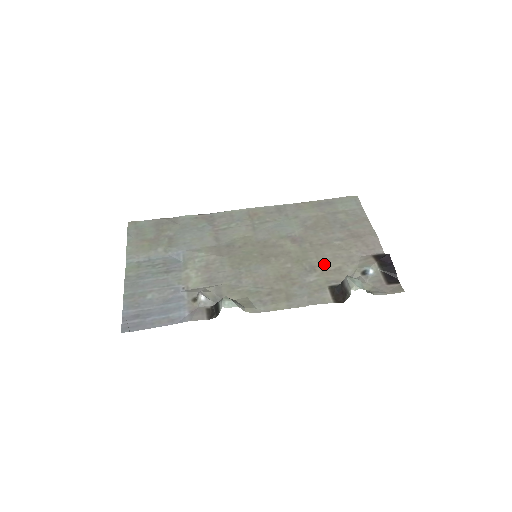
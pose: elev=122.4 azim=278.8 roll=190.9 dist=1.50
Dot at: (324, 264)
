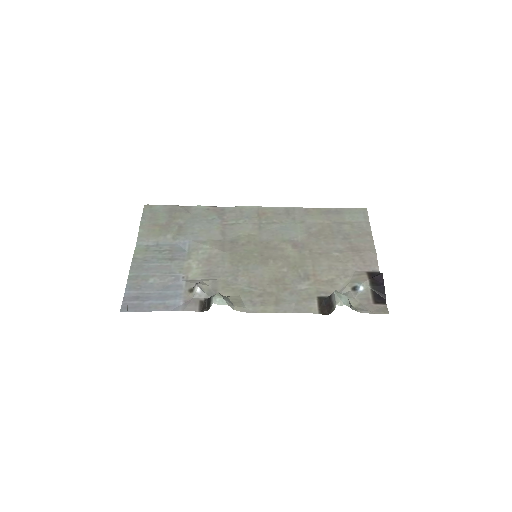
Dot at: (318, 274)
